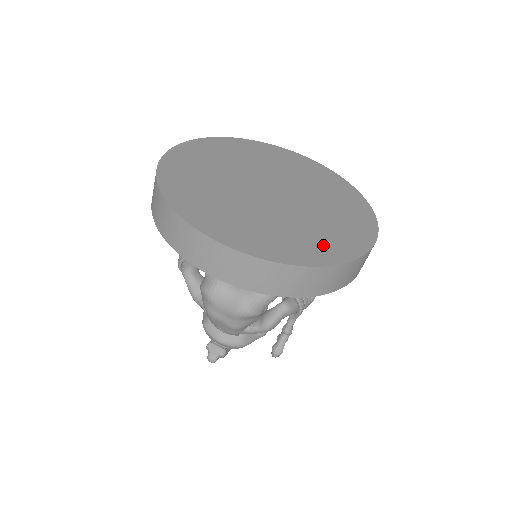
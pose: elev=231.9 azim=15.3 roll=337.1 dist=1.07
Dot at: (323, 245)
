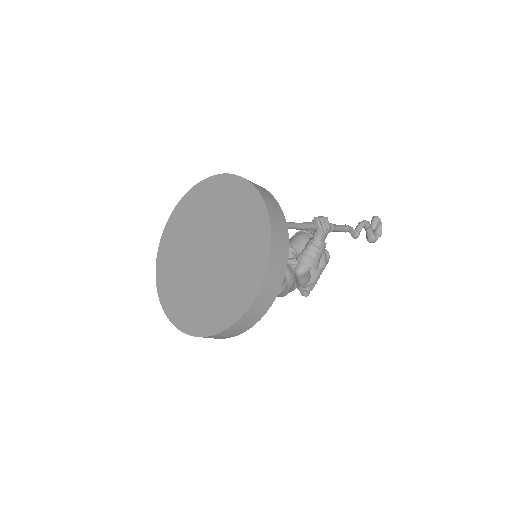
Dot at: (233, 300)
